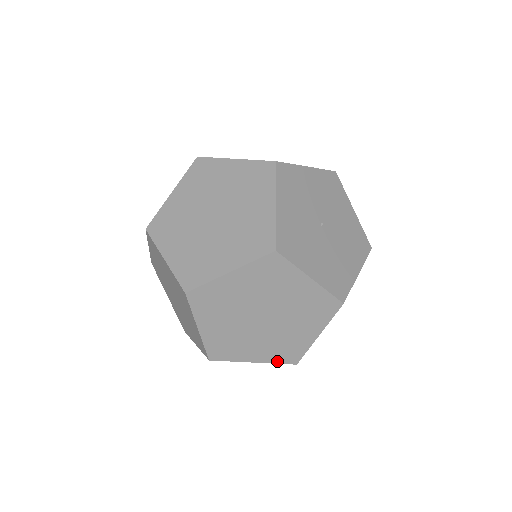
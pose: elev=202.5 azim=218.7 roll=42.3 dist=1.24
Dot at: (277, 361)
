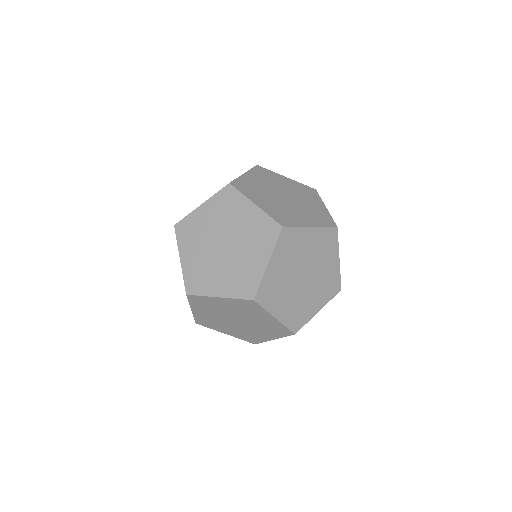
Dot at: occluded
